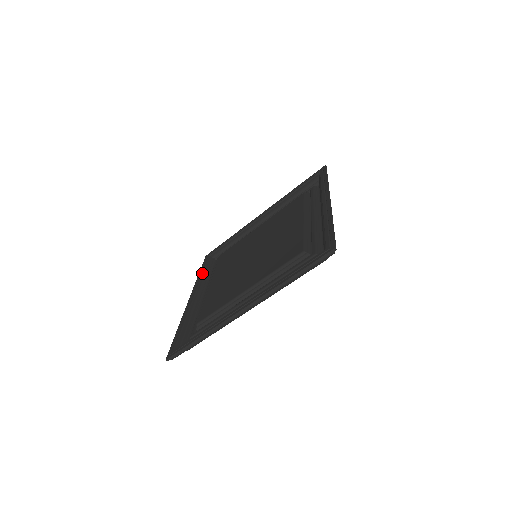
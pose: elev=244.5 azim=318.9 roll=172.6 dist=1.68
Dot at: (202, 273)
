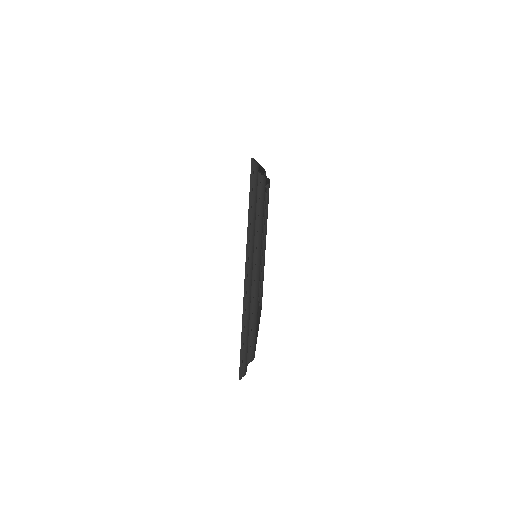
Dot at: occluded
